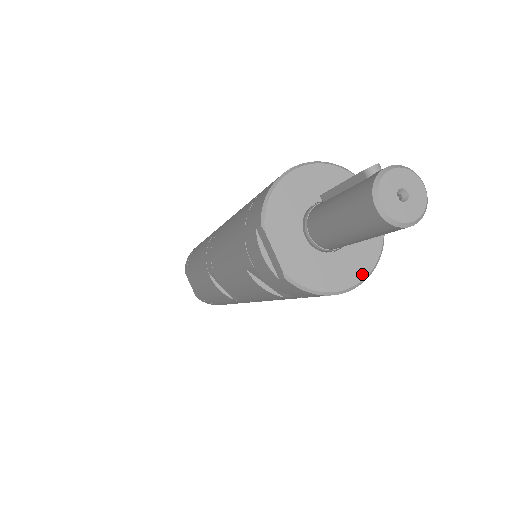
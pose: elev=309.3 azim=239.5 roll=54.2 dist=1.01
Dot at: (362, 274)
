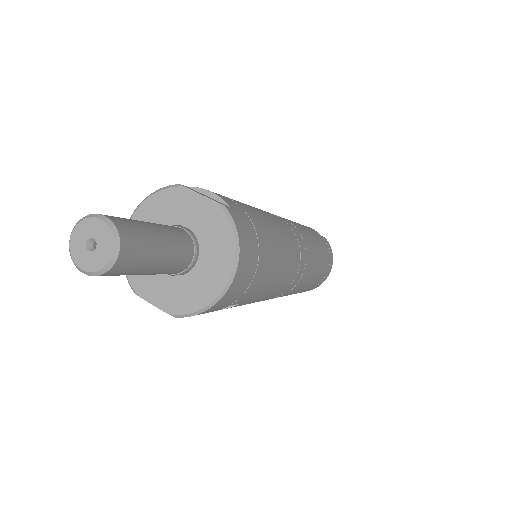
Dot at: (229, 262)
